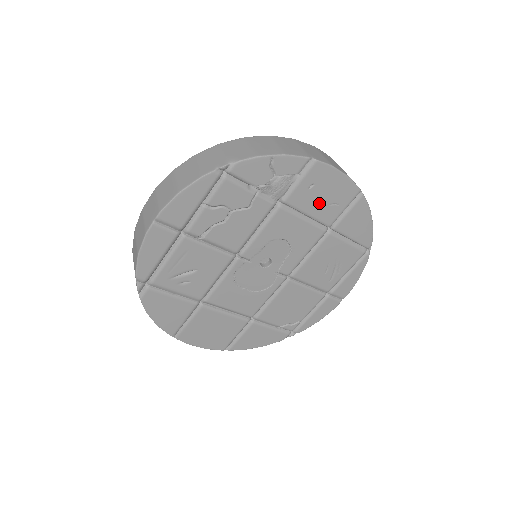
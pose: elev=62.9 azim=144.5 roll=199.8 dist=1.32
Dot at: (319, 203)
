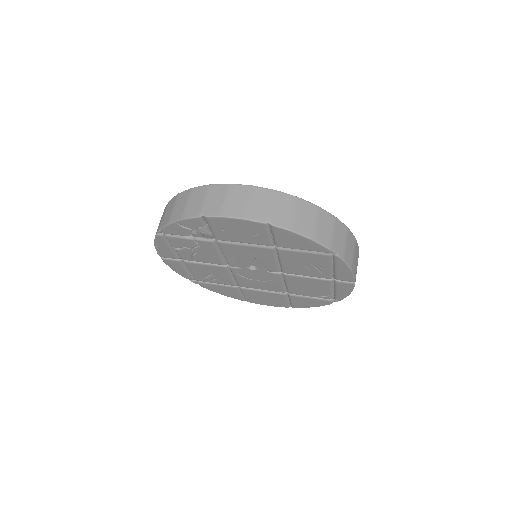
Dot at: (243, 236)
